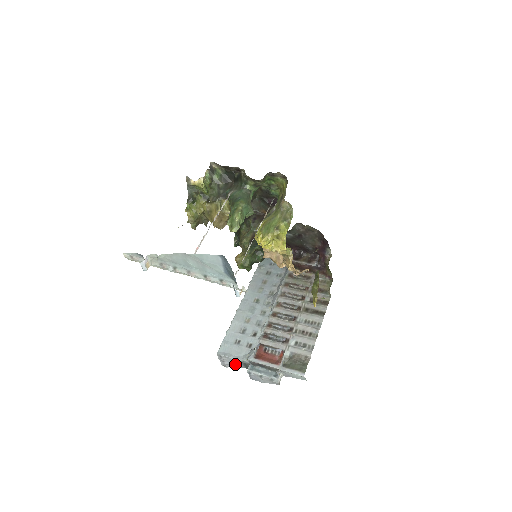
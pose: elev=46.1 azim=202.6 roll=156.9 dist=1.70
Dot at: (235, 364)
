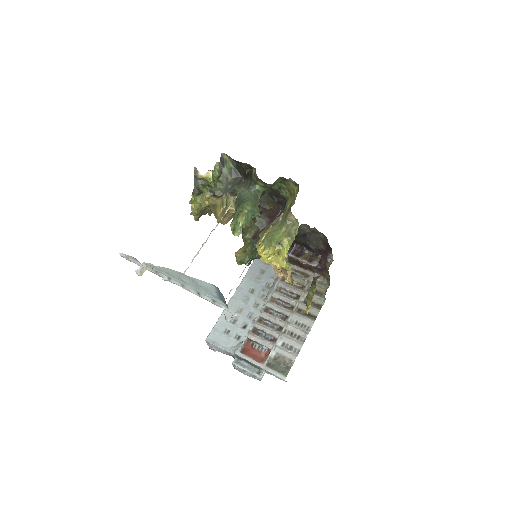
Dot at: (222, 351)
